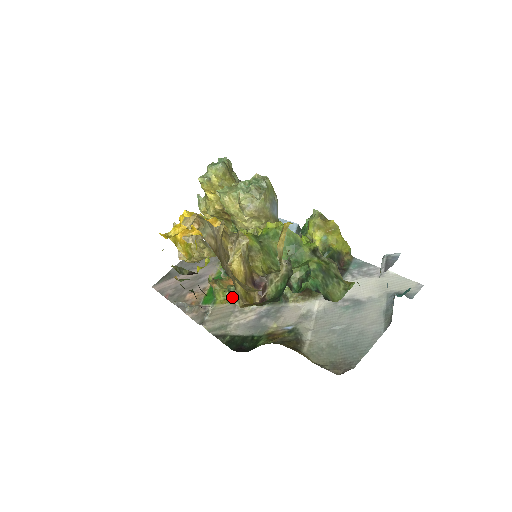
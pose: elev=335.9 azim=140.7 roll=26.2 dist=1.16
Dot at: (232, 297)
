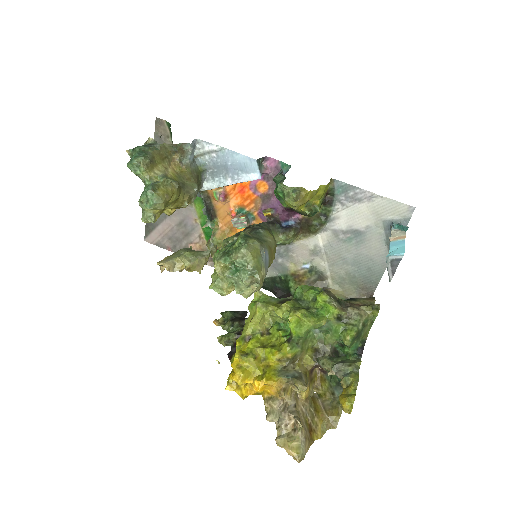
Dot at: occluded
